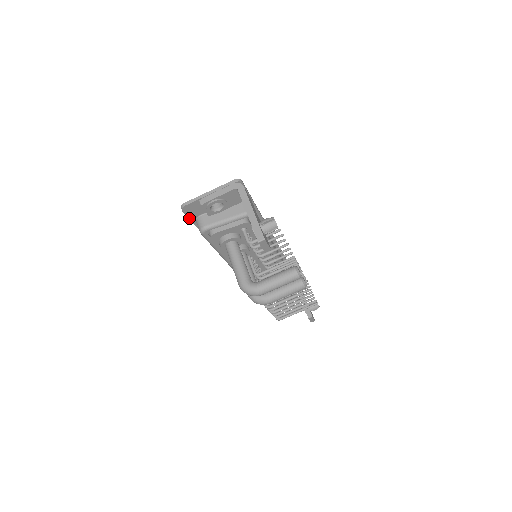
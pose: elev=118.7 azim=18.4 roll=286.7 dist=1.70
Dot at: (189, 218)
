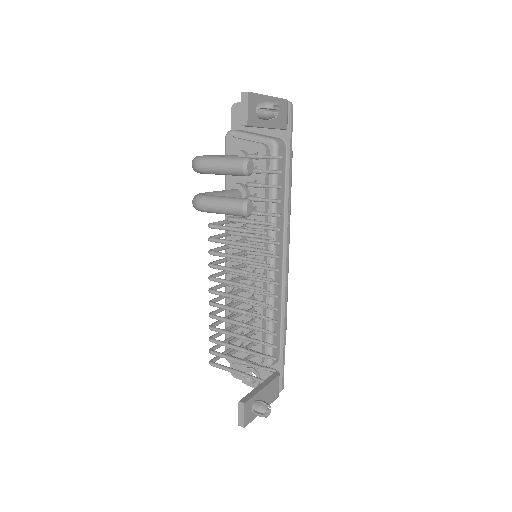
Dot at: (231, 127)
